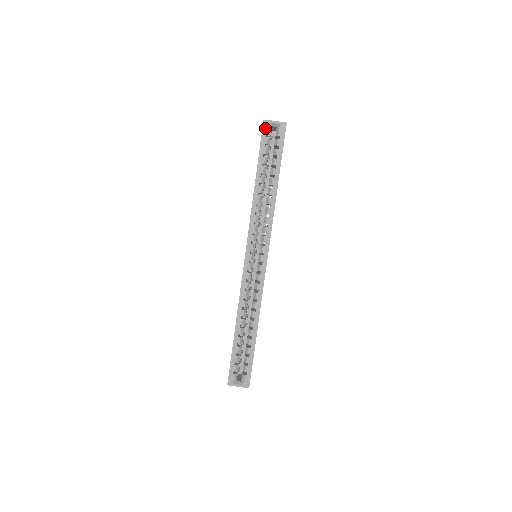
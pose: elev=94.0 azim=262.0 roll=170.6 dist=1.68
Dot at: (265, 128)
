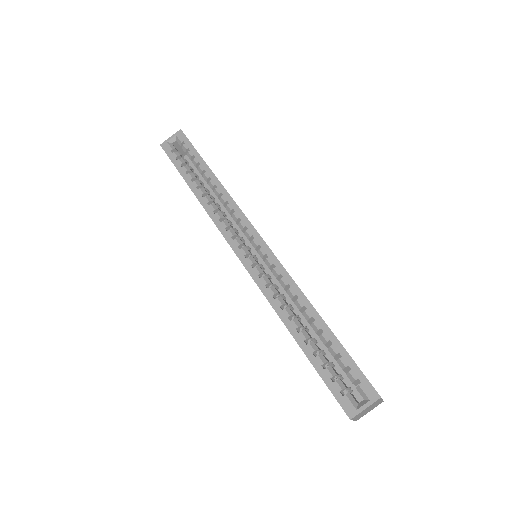
Dot at: (166, 149)
